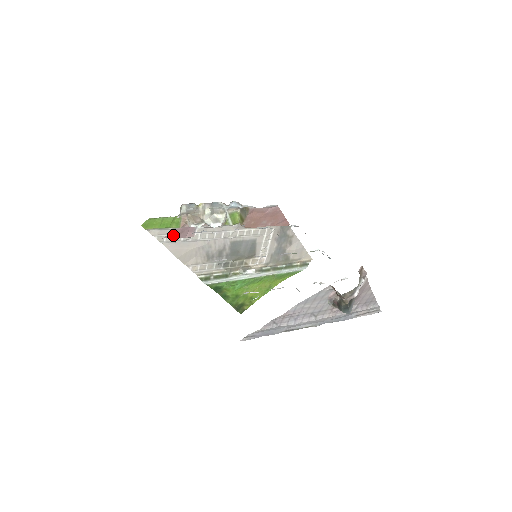
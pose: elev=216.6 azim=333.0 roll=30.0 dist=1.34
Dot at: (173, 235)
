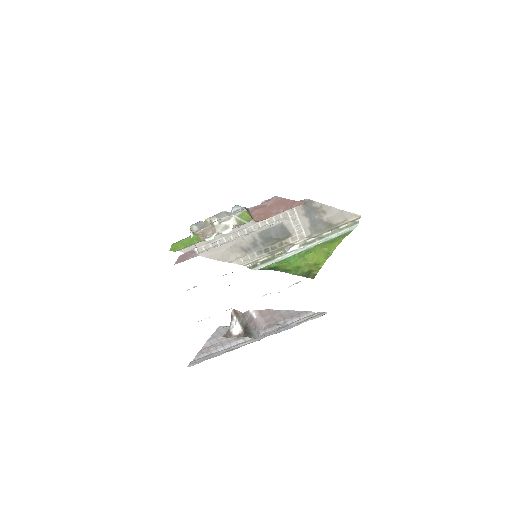
Dot at: (181, 260)
